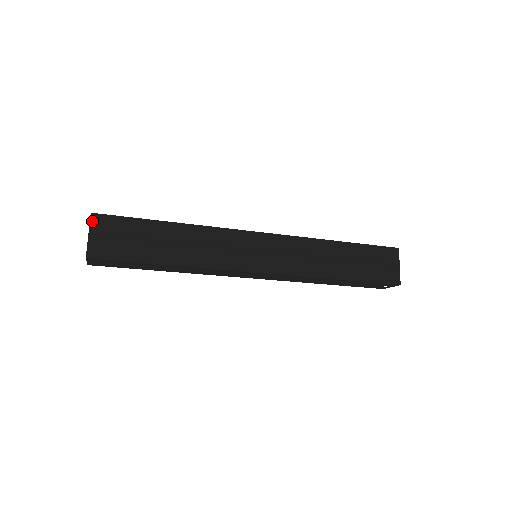
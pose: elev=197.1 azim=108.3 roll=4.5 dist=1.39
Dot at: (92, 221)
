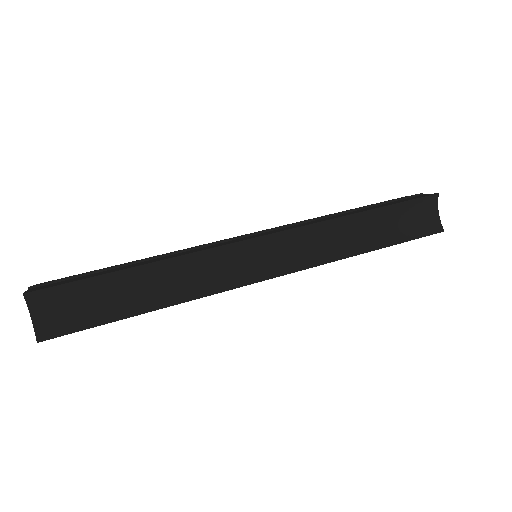
Dot at: (42, 339)
